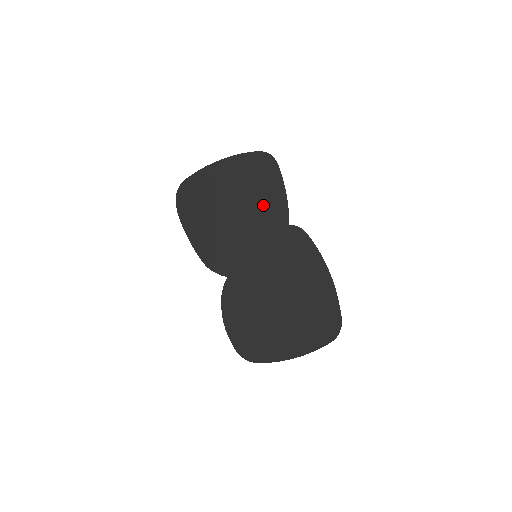
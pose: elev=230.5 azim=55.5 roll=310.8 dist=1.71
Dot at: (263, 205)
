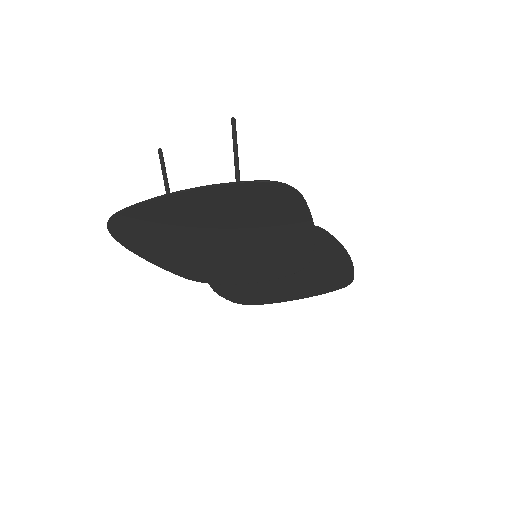
Dot at: (275, 235)
